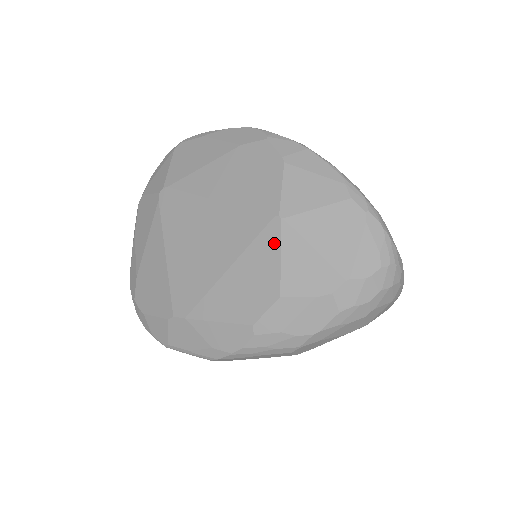
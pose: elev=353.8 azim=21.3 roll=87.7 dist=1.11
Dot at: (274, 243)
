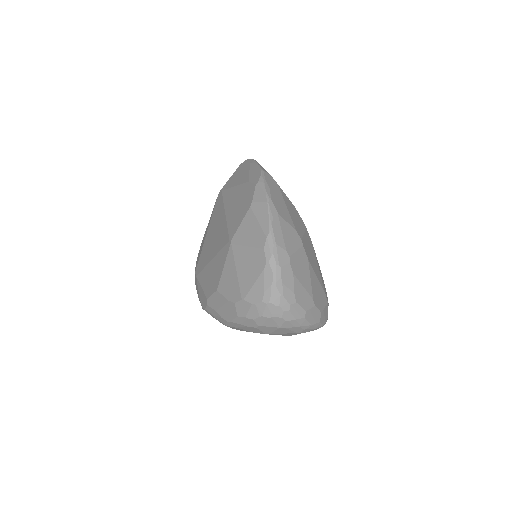
Dot at: (225, 257)
